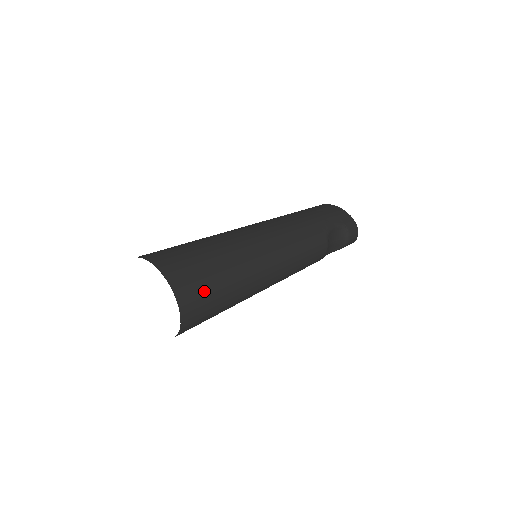
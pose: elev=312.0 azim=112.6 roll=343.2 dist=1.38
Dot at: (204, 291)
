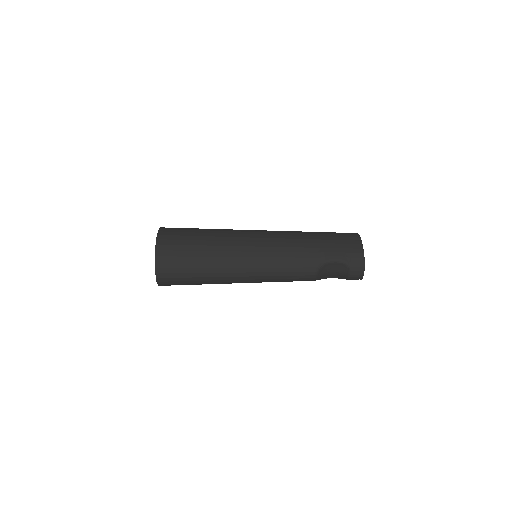
Dot at: (178, 270)
